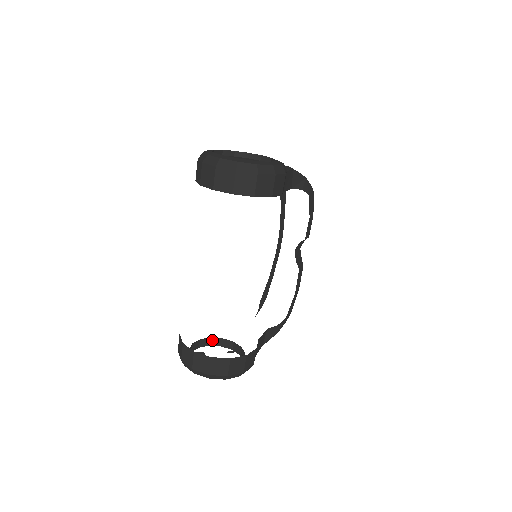
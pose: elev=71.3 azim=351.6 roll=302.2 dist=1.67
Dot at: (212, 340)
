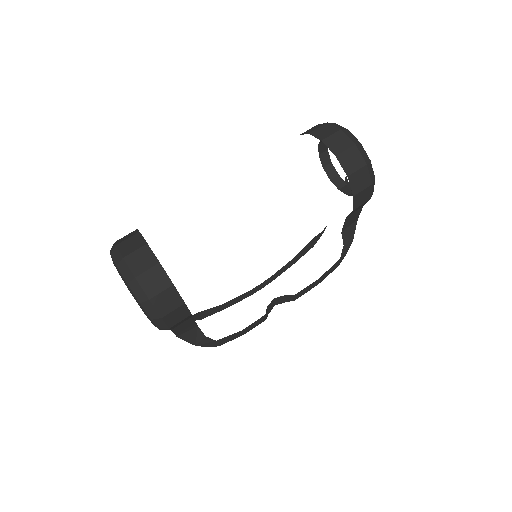
Dot at: occluded
